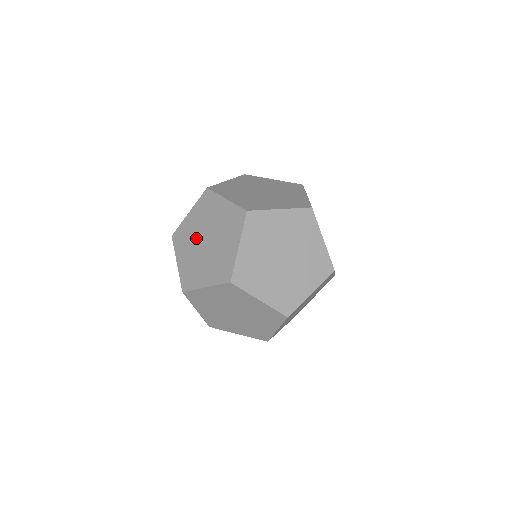
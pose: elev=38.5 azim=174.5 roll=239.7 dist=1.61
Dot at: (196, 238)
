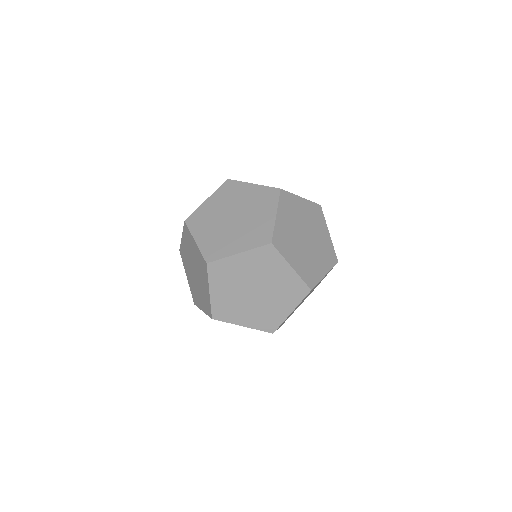
Dot at: (243, 283)
